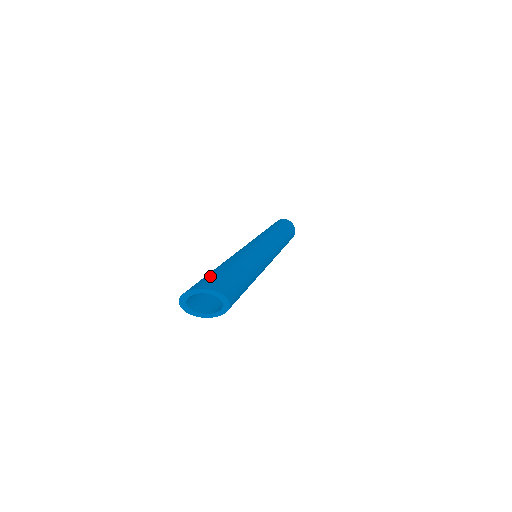
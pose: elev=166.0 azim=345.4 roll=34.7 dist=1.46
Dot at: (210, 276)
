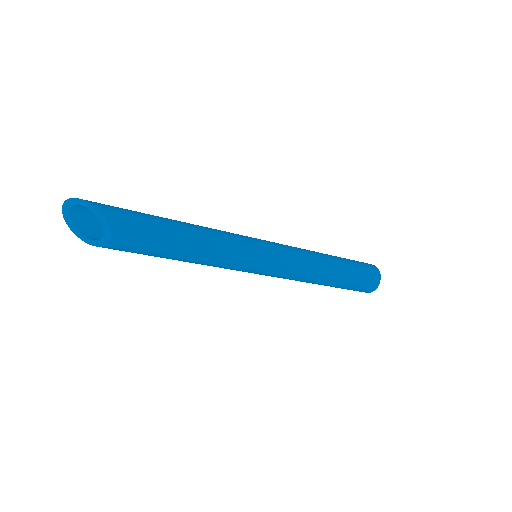
Dot at: occluded
